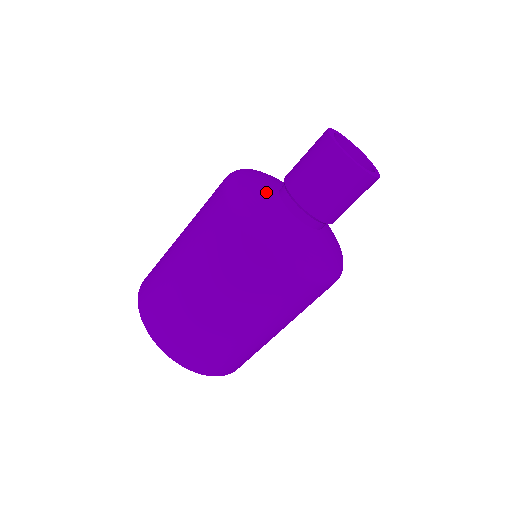
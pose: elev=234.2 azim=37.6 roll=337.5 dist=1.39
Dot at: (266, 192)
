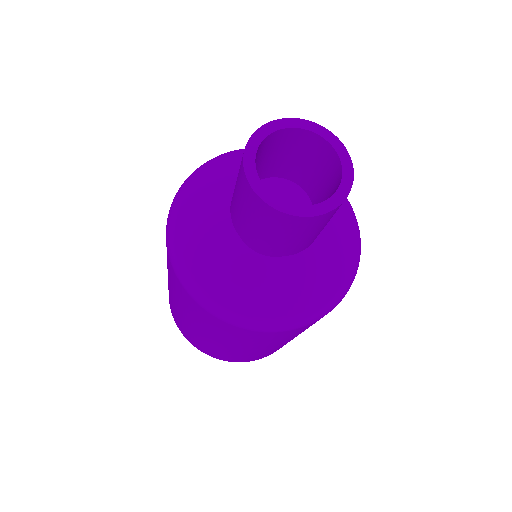
Dot at: (218, 242)
